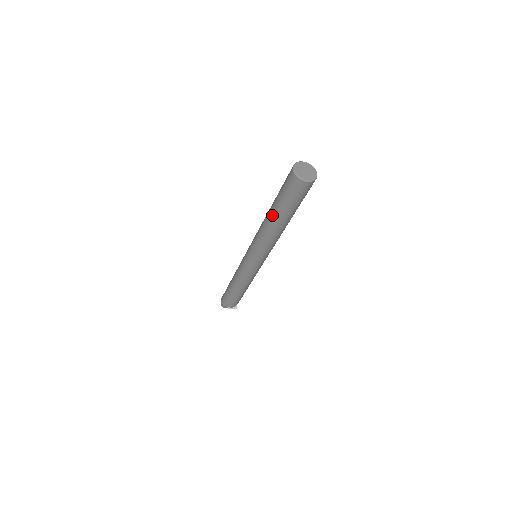
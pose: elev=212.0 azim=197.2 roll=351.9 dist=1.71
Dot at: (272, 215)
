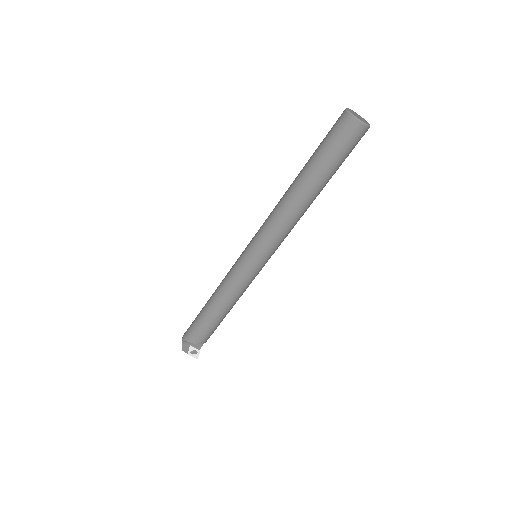
Dot at: (301, 177)
